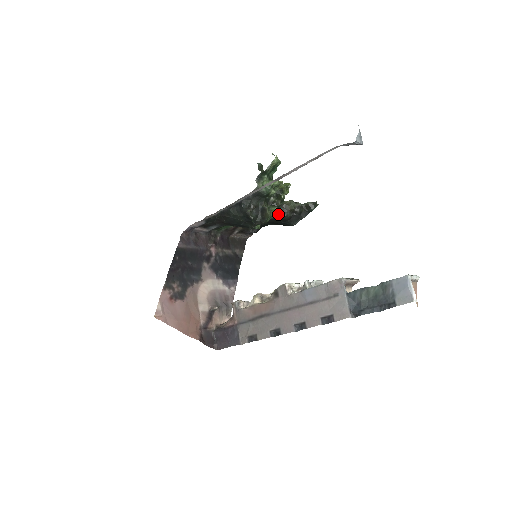
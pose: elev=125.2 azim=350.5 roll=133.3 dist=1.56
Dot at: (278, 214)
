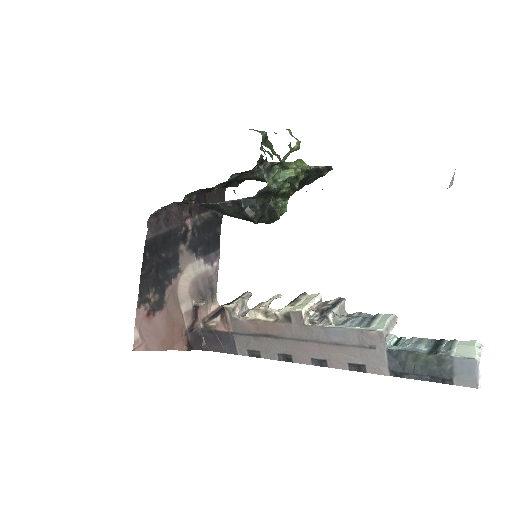
Dot at: occluded
